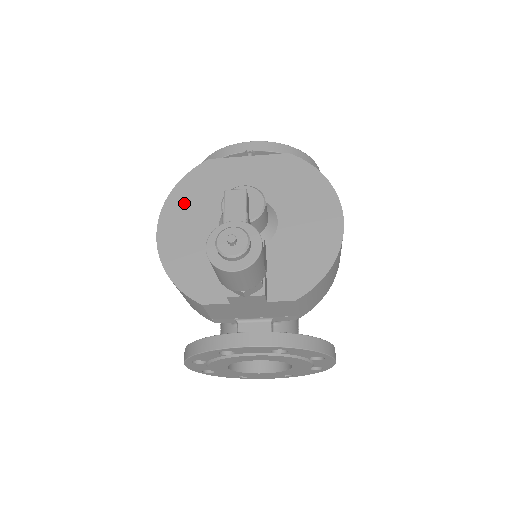
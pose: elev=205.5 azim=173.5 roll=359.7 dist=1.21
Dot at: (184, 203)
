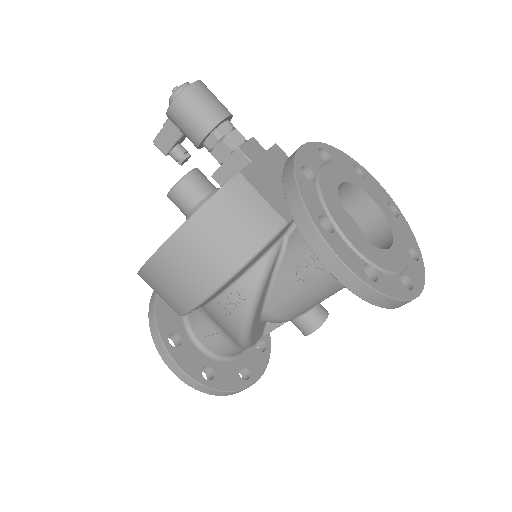
Dot at: occluded
